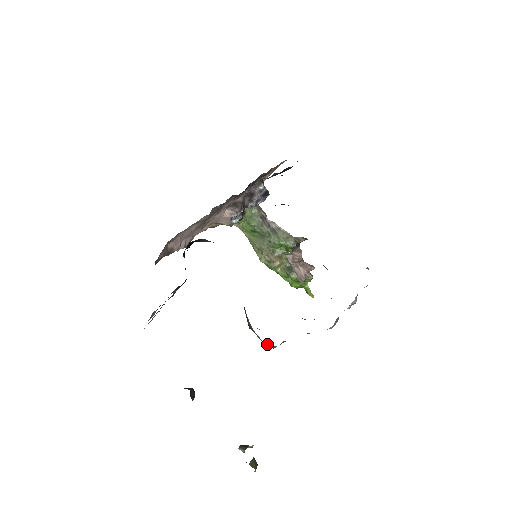
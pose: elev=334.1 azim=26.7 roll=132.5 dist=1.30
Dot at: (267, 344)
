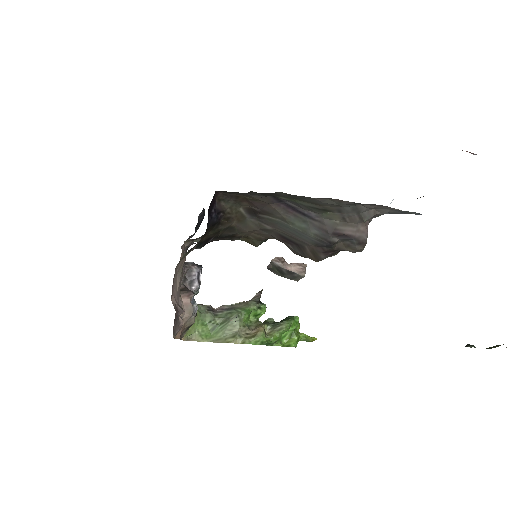
Dot at: (360, 228)
